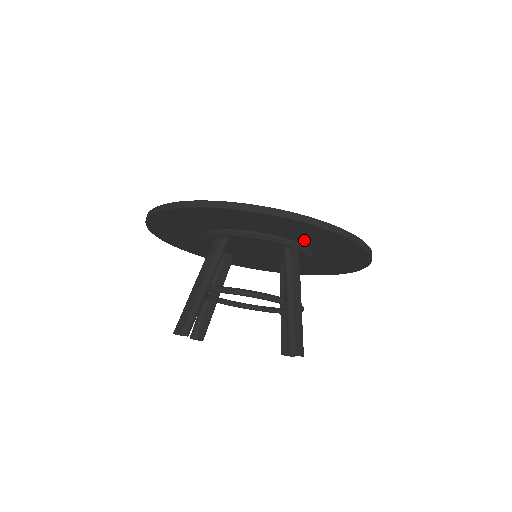
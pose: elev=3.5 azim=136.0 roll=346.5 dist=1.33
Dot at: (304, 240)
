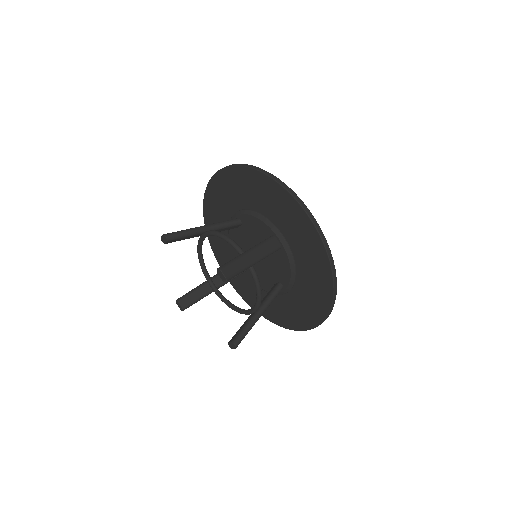
Dot at: (284, 225)
